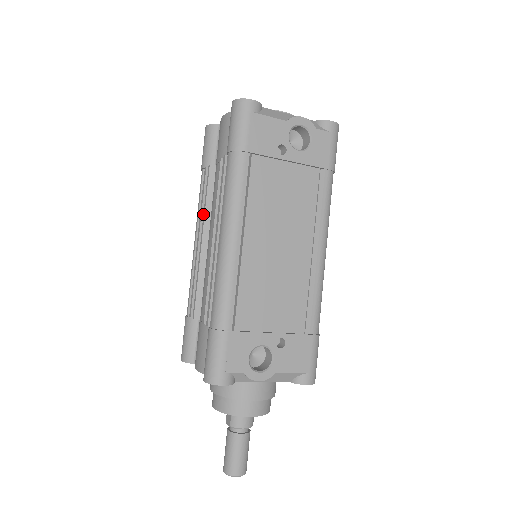
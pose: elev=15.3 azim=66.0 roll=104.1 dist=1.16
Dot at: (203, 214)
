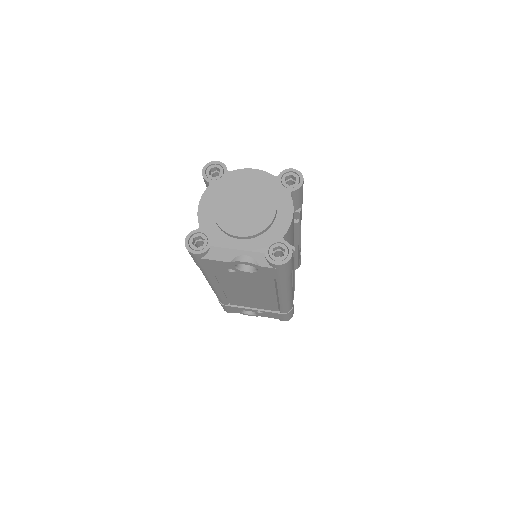
Dot at: occluded
